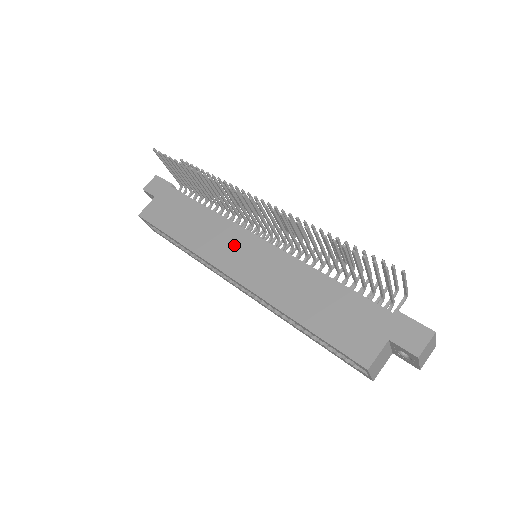
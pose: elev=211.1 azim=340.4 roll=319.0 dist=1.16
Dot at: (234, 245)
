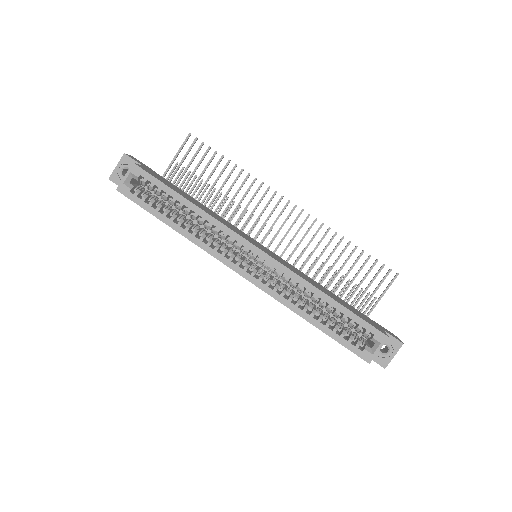
Dot at: (246, 236)
